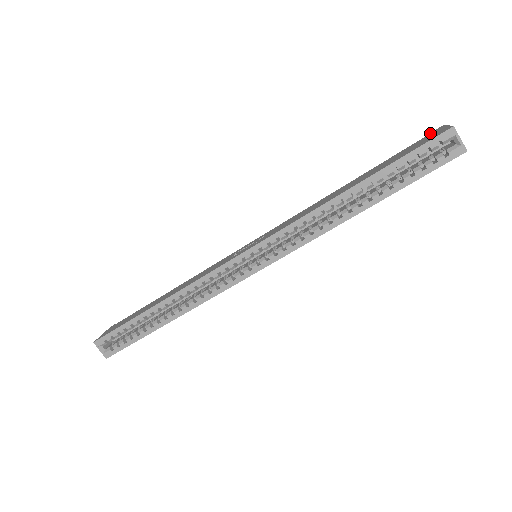
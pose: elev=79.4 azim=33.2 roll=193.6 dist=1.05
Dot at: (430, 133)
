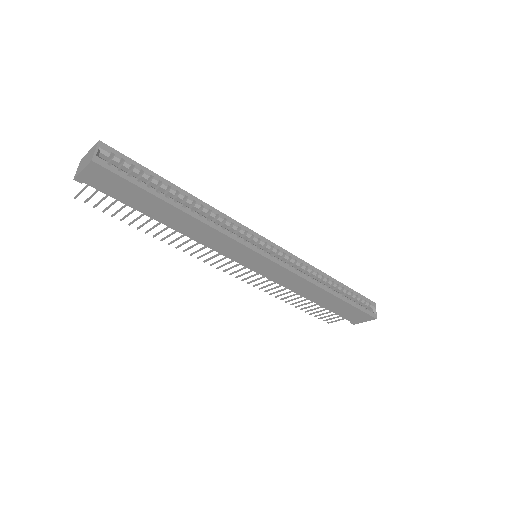
Dot at: occluded
